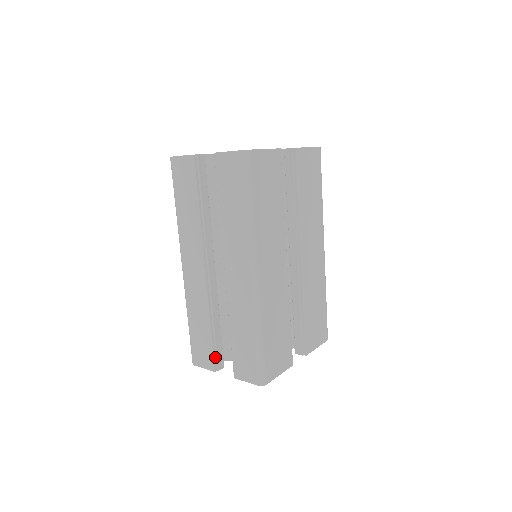
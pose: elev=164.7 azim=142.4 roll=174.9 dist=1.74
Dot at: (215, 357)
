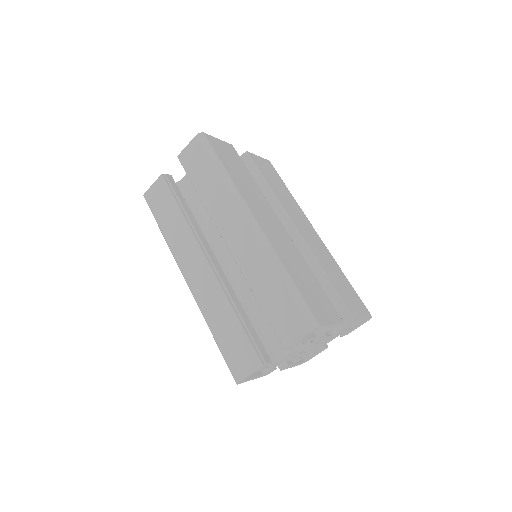
Dot at: (256, 349)
